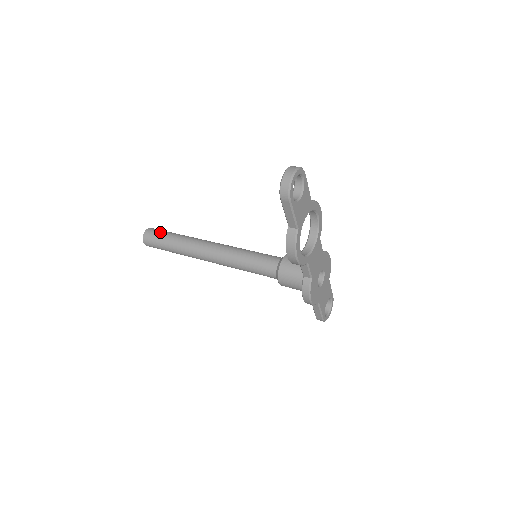
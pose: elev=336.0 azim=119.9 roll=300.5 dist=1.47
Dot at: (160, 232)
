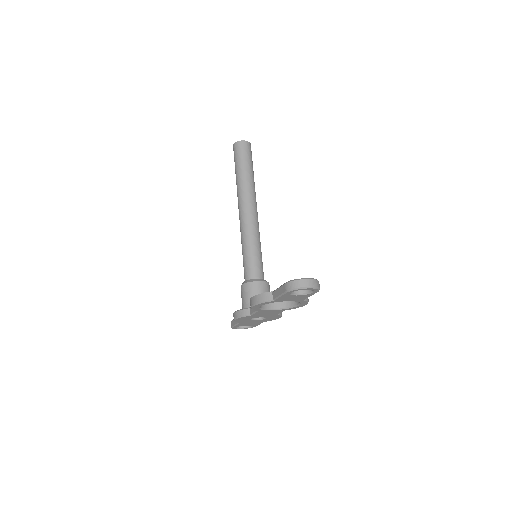
Dot at: (248, 155)
